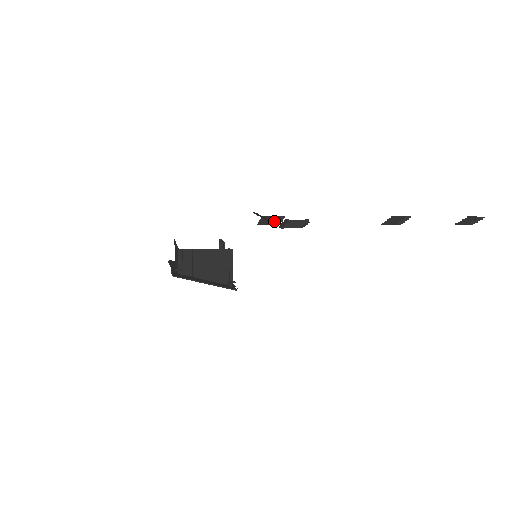
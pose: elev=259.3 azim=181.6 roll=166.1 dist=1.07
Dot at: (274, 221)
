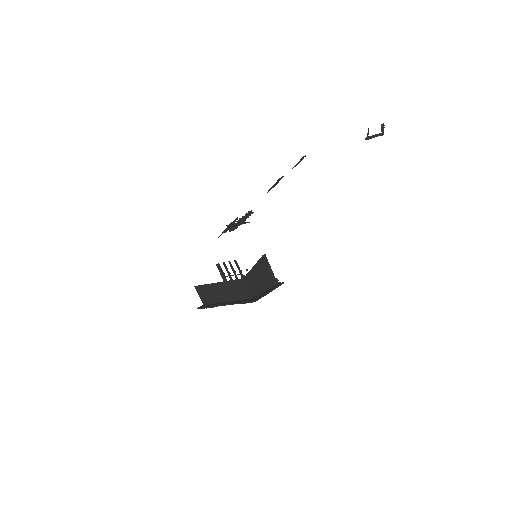
Dot at: (228, 227)
